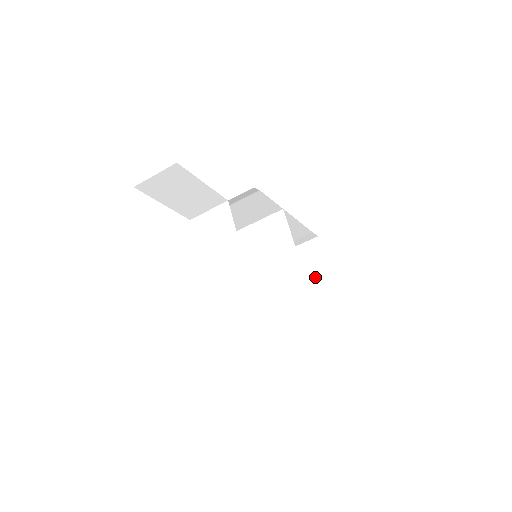
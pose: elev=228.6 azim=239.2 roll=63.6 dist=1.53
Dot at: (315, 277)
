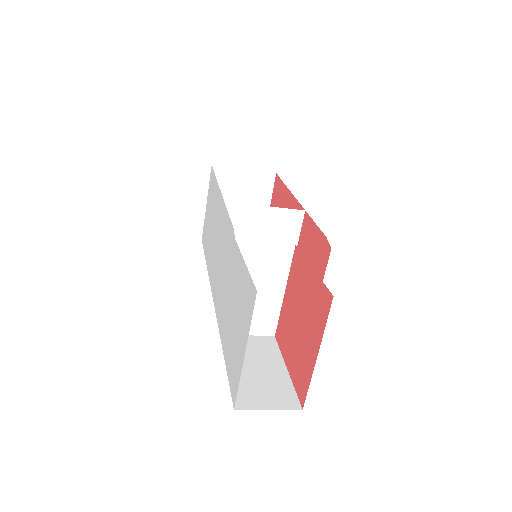
Dot at: occluded
